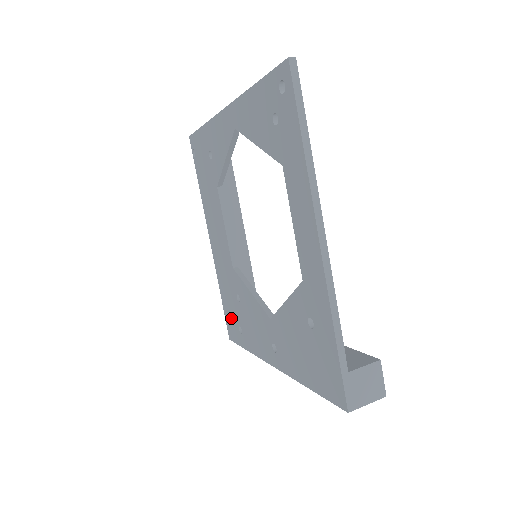
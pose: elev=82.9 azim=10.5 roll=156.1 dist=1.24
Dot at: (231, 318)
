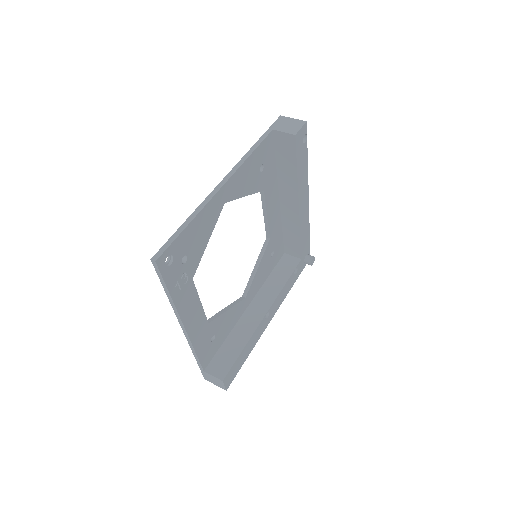
Dot at: occluded
